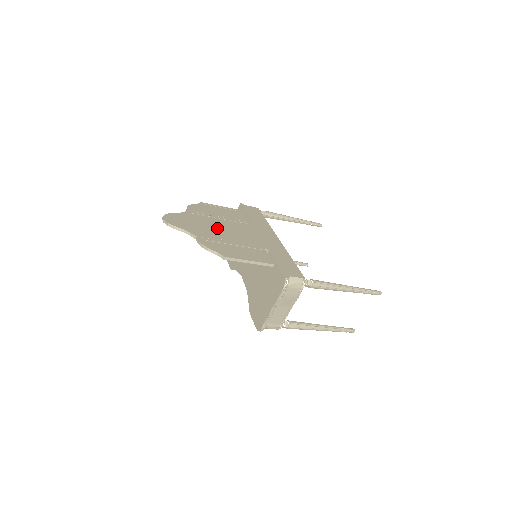
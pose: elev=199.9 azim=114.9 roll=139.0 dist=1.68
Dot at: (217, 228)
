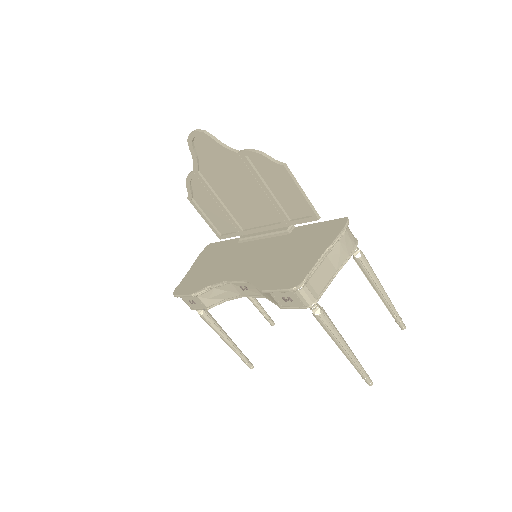
Dot at: (236, 187)
